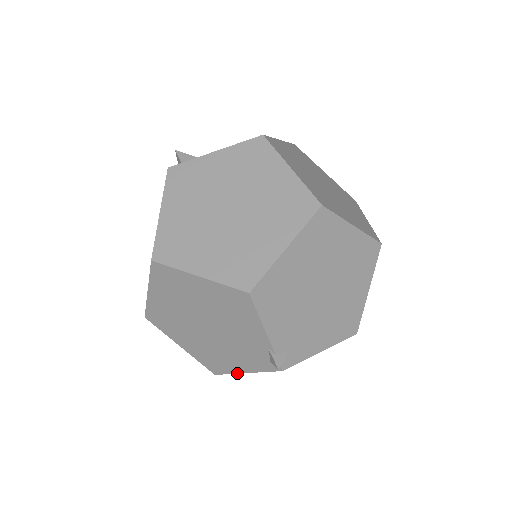
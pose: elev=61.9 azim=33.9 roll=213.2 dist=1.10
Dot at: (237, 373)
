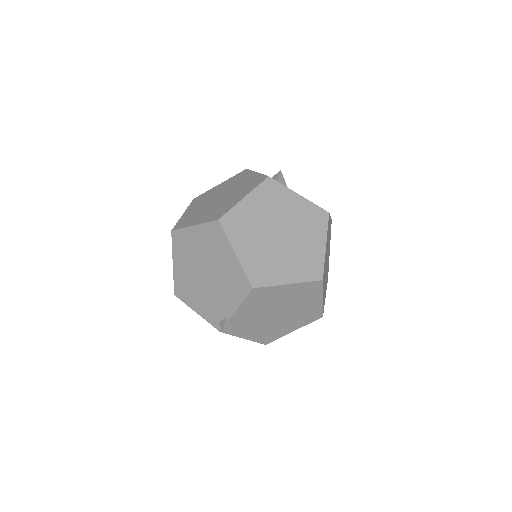
Dot at: (190, 307)
